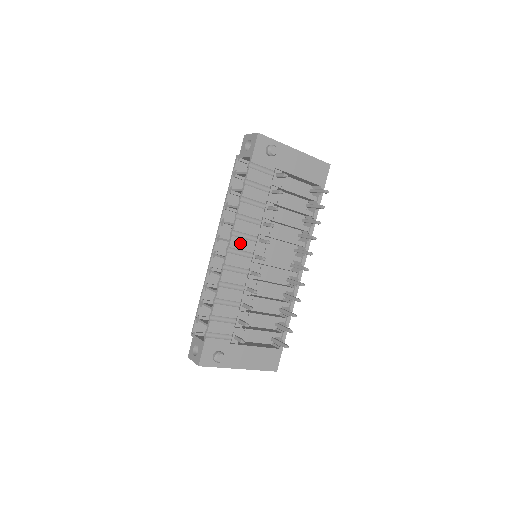
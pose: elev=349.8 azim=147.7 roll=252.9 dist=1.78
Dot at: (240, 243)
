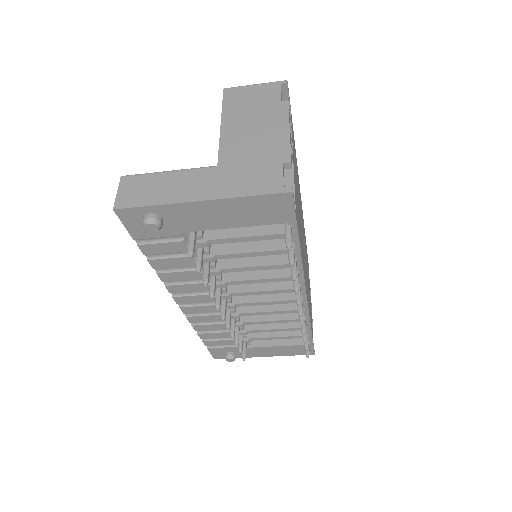
Dot at: (189, 299)
